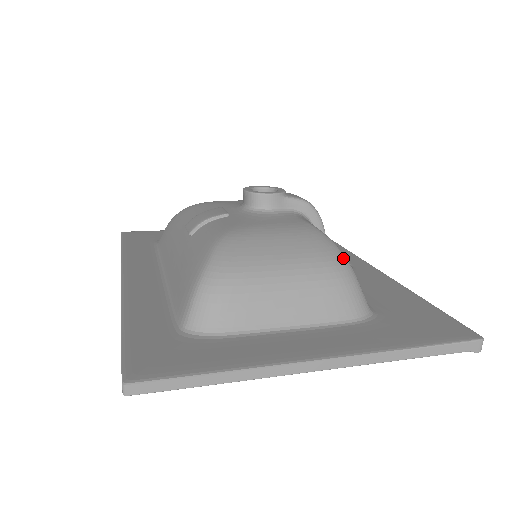
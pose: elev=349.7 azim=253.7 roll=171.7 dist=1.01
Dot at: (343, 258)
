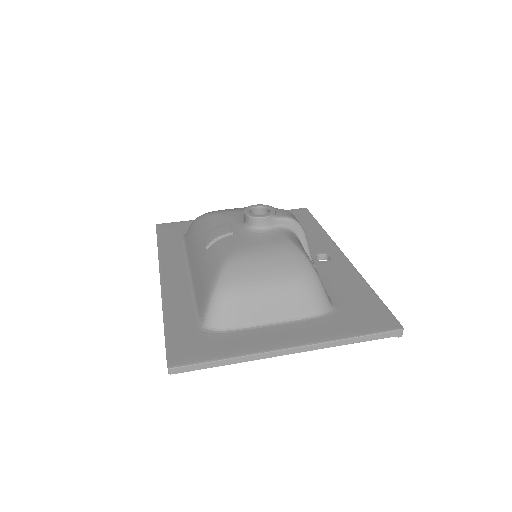
Dot at: (312, 270)
